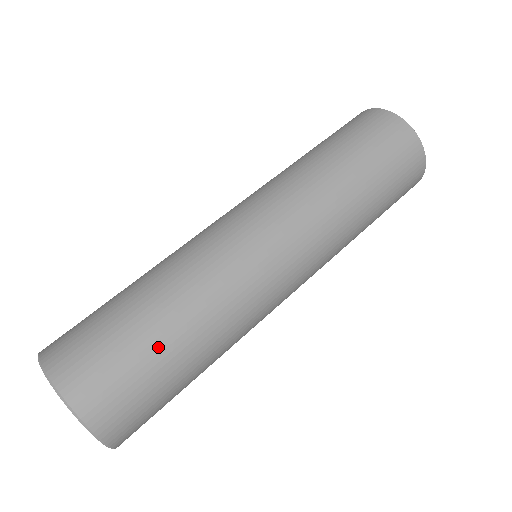
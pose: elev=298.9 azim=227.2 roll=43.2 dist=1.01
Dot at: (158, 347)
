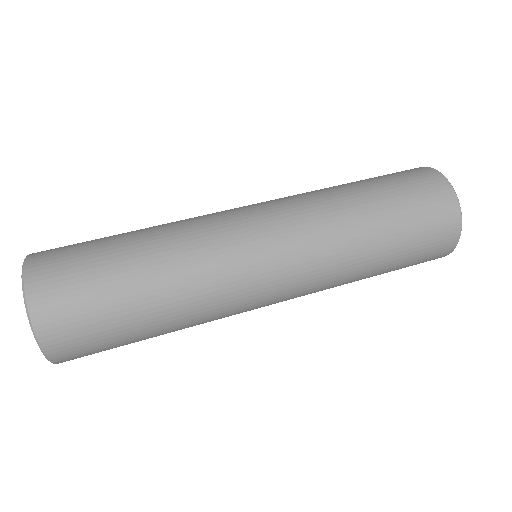
Dot at: (113, 238)
